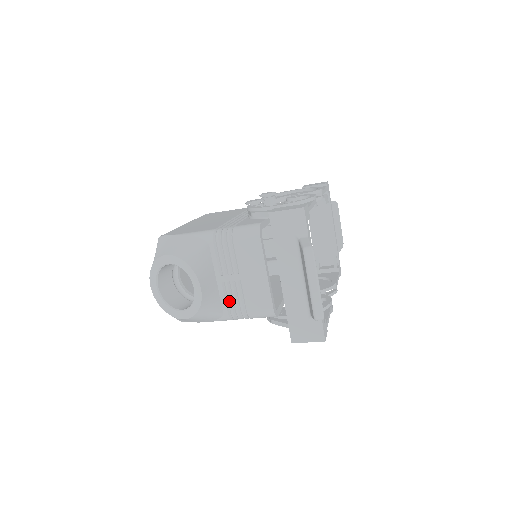
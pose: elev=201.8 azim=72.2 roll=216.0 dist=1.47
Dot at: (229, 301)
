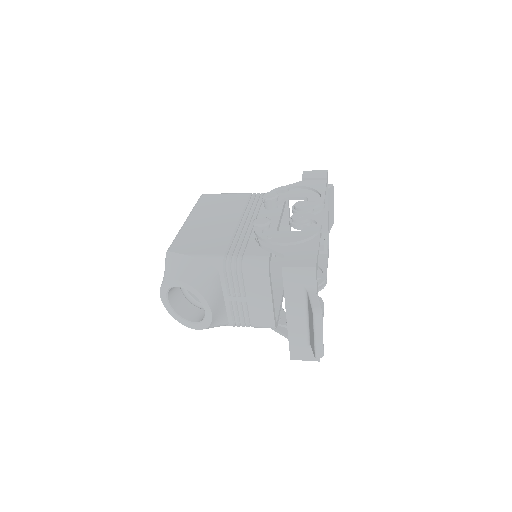
Dot at: (235, 315)
